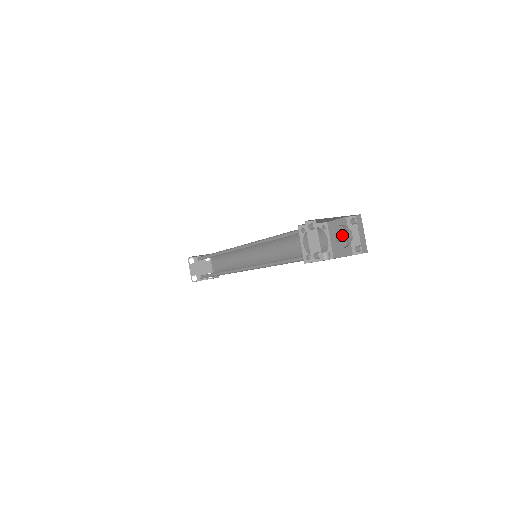
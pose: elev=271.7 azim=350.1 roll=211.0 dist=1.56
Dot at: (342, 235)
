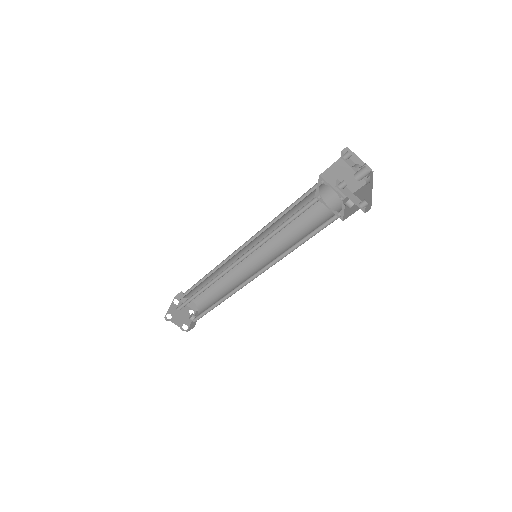
Dot at: (364, 173)
